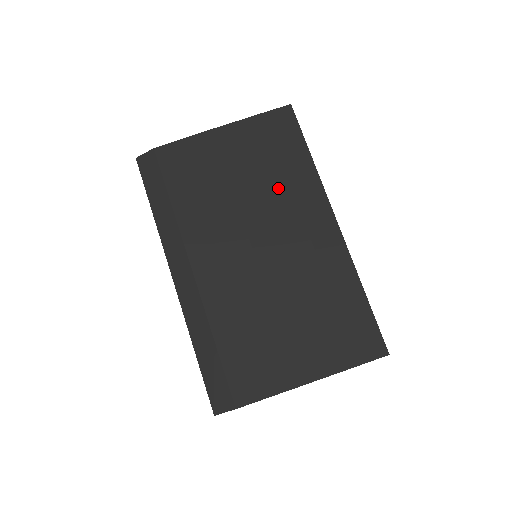
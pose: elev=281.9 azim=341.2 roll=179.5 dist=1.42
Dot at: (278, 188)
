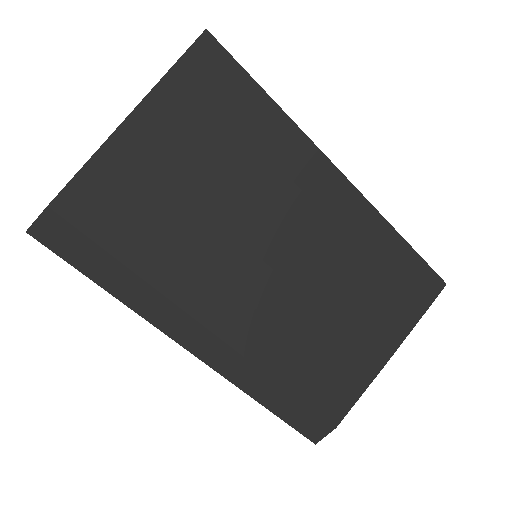
Dot at: (255, 169)
